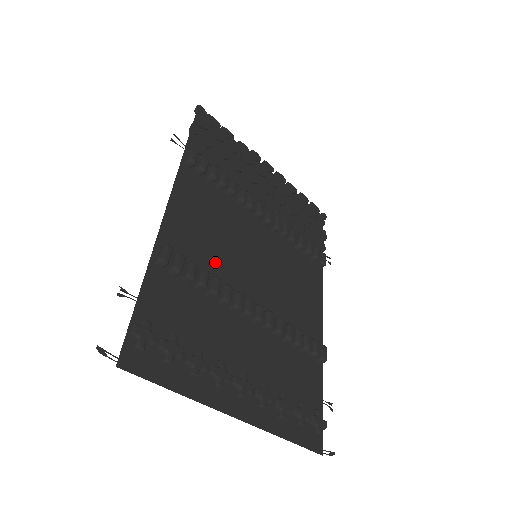
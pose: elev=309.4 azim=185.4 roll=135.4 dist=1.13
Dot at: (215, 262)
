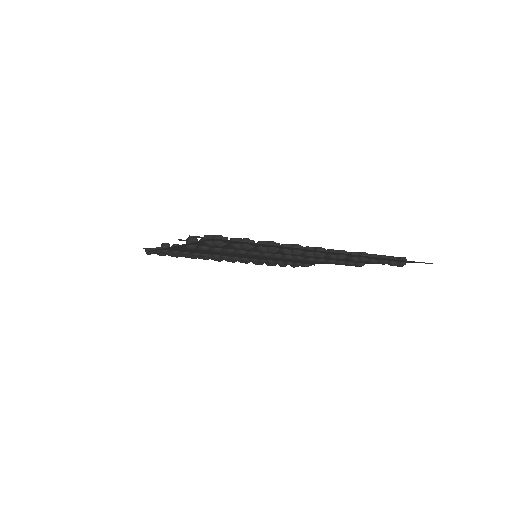
Dot at: occluded
